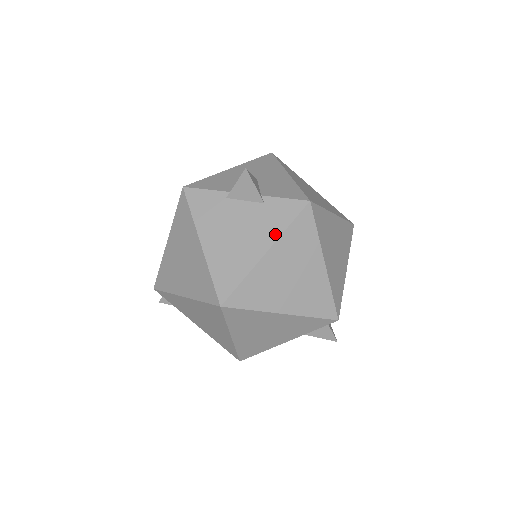
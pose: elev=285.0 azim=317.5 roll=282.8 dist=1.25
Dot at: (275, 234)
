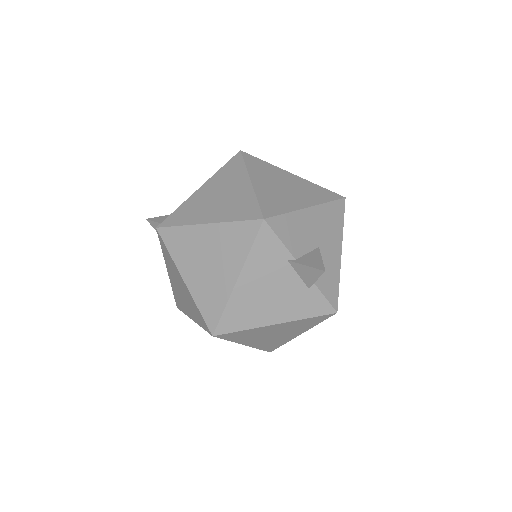
Dot at: (294, 317)
